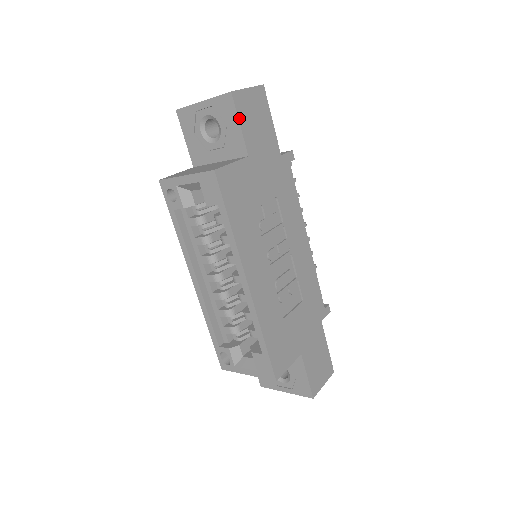
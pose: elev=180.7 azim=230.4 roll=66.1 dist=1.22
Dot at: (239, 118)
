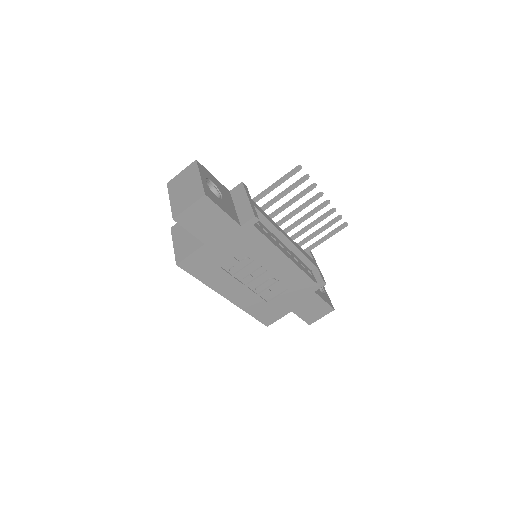
Dot at: (187, 229)
